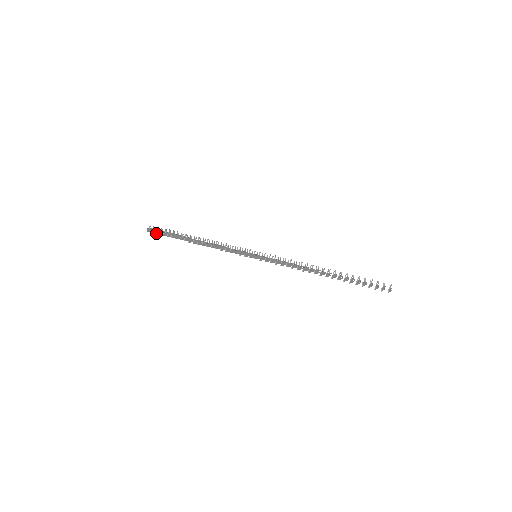
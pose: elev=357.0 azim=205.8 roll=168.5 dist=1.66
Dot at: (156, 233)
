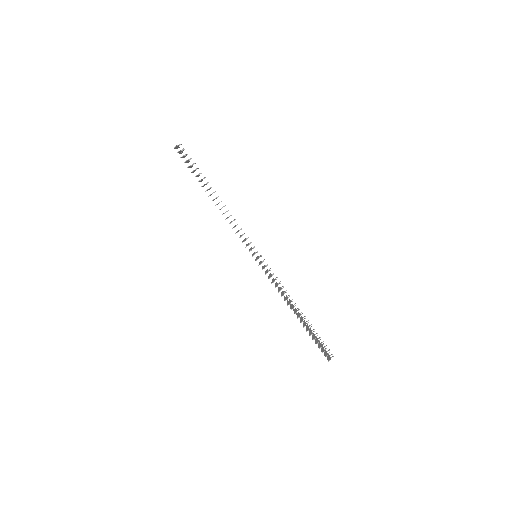
Dot at: (182, 157)
